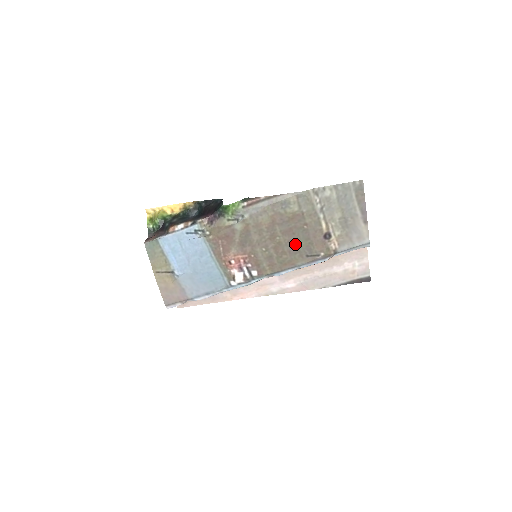
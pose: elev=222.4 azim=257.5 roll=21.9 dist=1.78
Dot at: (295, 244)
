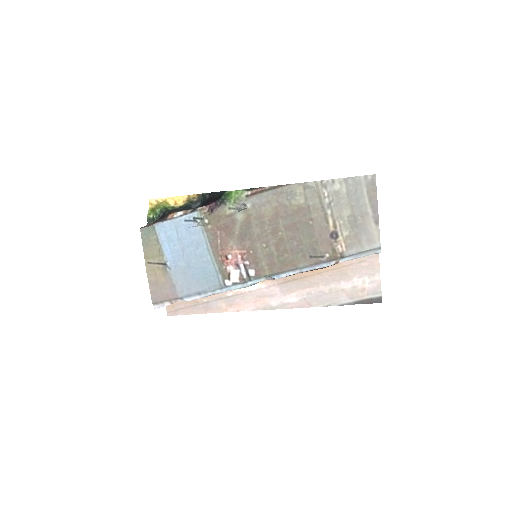
Dot at: (298, 242)
